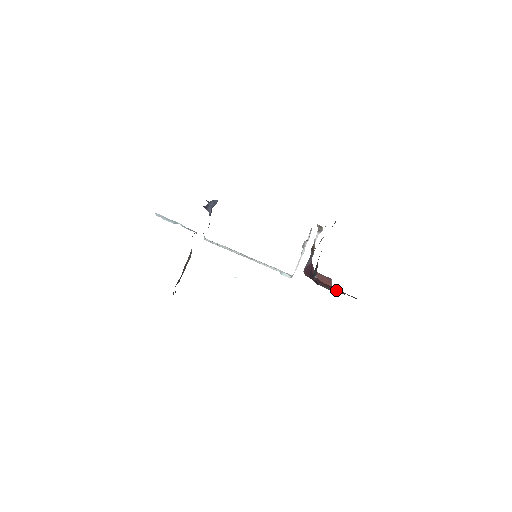
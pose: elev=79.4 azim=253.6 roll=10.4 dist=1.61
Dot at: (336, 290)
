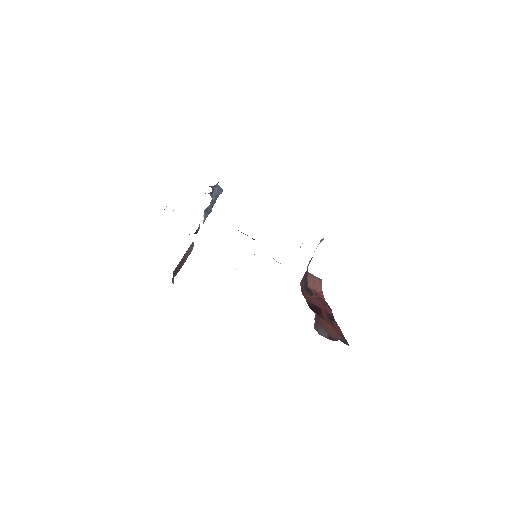
Dot at: (331, 331)
